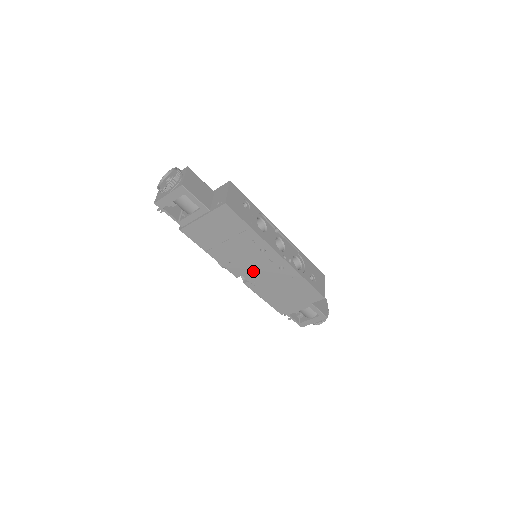
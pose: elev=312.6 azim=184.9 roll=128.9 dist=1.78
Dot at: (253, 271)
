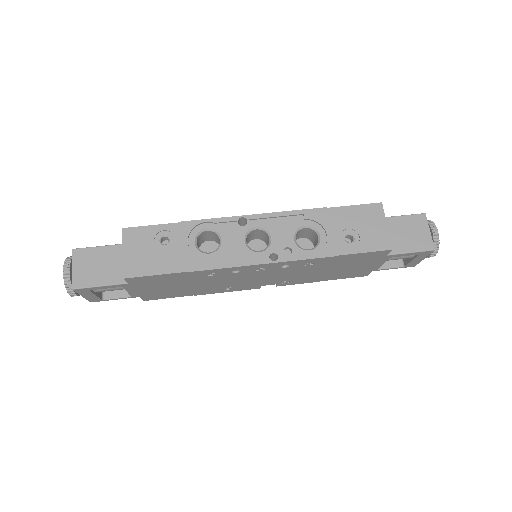
Dot at: (263, 280)
